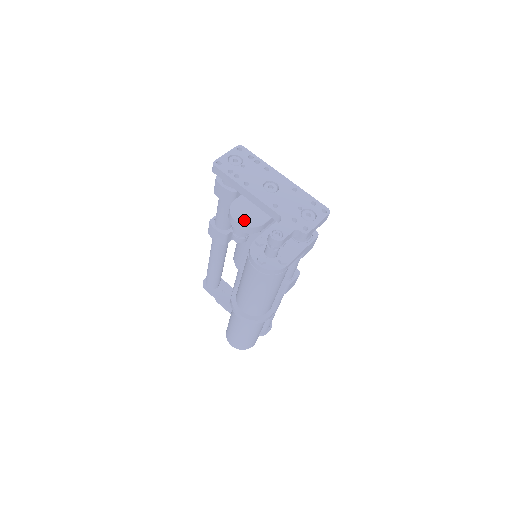
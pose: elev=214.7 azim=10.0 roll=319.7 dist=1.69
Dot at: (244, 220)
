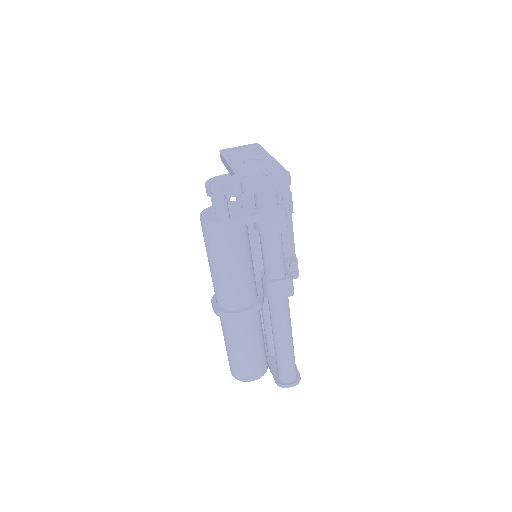
Dot at: occluded
